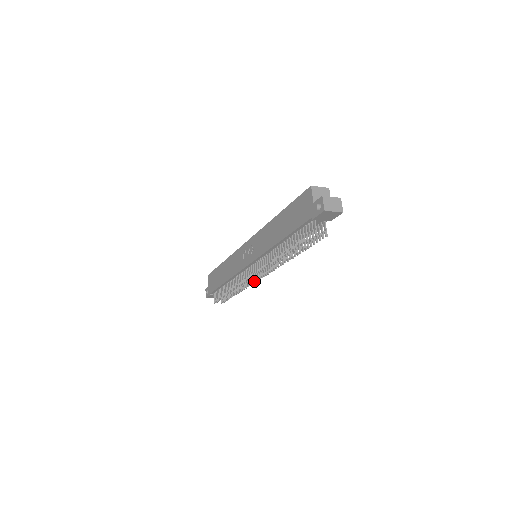
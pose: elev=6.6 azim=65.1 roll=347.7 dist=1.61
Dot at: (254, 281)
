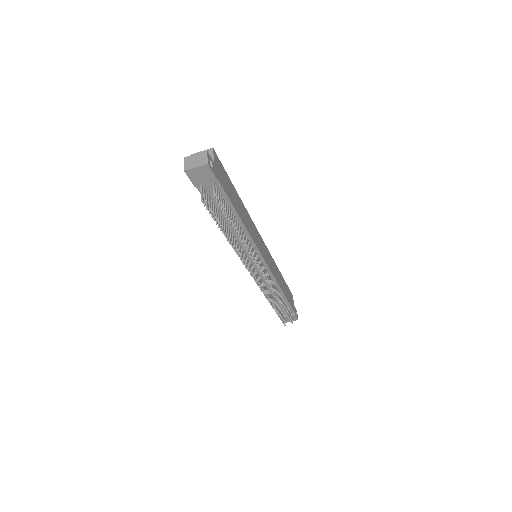
Dot at: occluded
